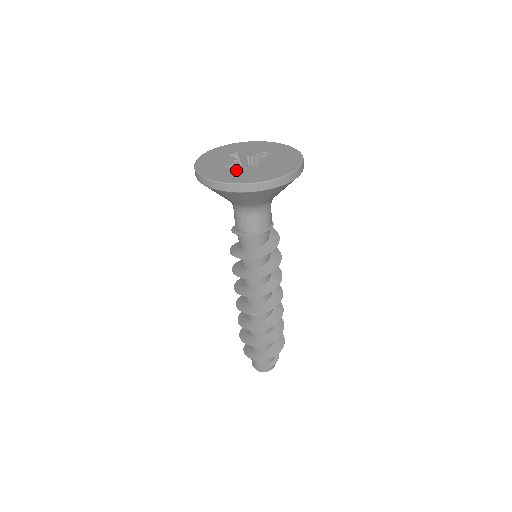
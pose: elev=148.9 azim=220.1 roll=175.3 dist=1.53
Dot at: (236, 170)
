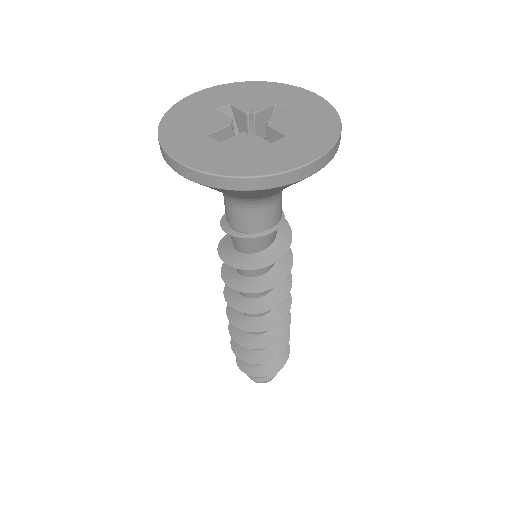
Dot at: (228, 144)
